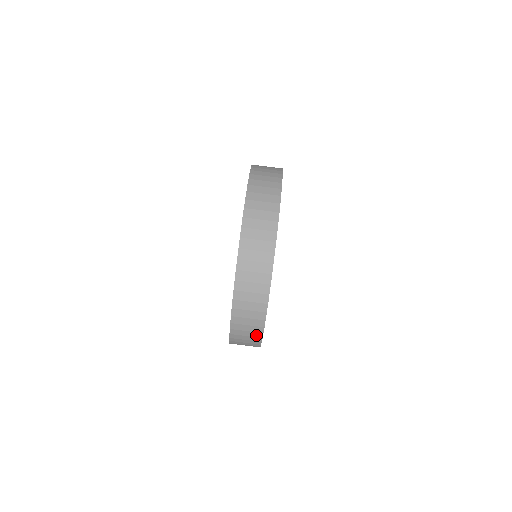
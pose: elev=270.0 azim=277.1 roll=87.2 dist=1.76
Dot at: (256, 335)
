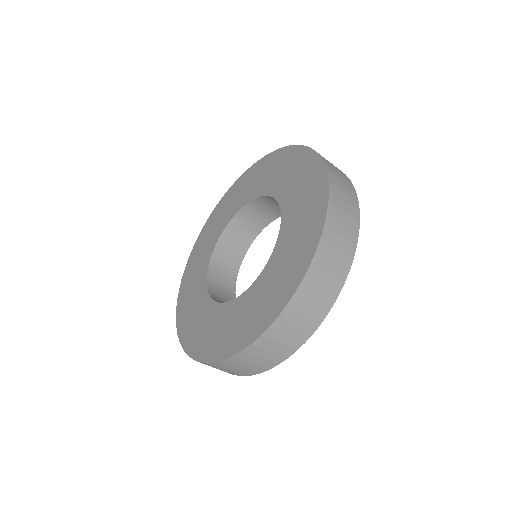
Dot at: occluded
